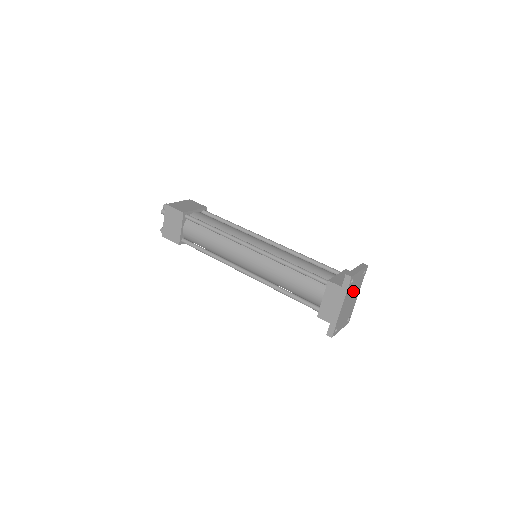
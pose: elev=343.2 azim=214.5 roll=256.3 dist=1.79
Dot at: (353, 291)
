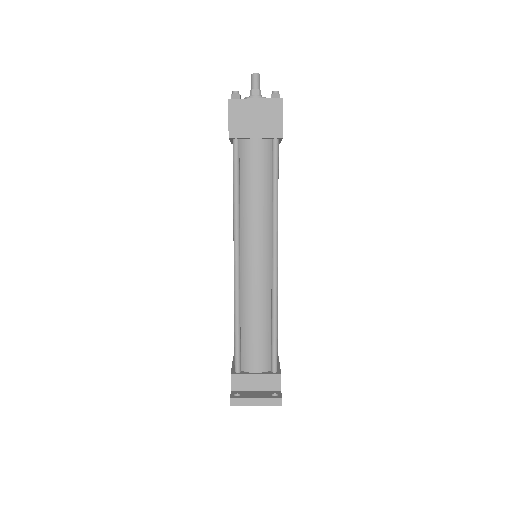
Dot at: occluded
